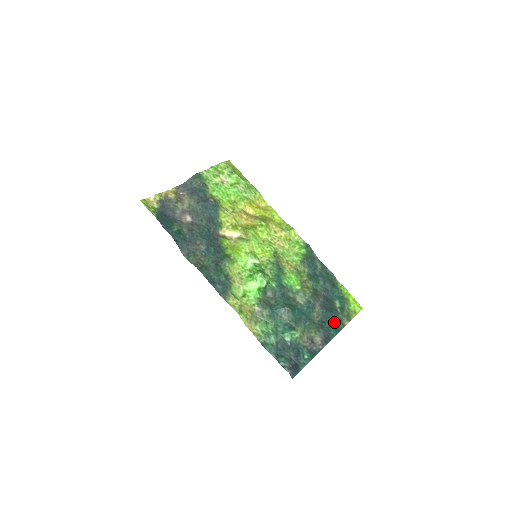
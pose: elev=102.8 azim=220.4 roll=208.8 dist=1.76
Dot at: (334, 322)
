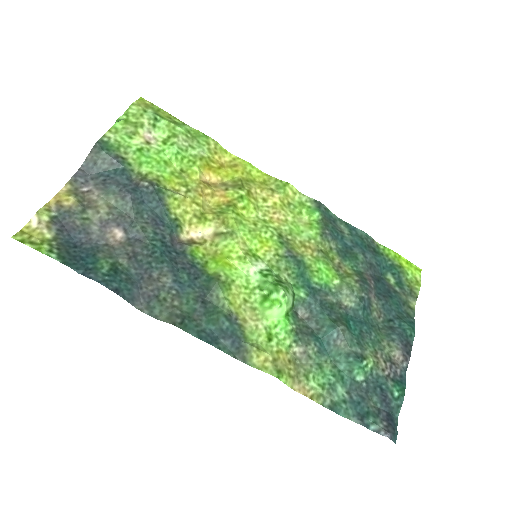
Dot at: (401, 312)
